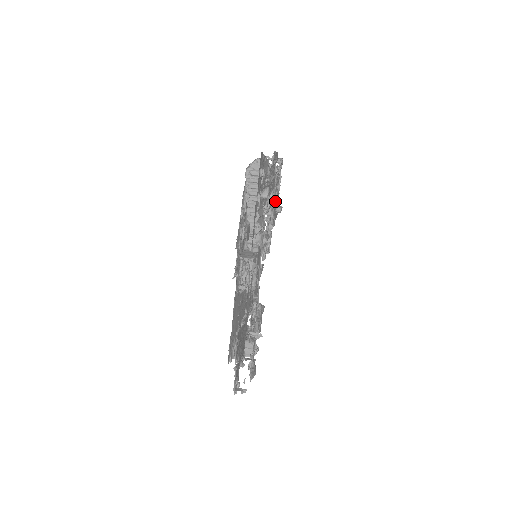
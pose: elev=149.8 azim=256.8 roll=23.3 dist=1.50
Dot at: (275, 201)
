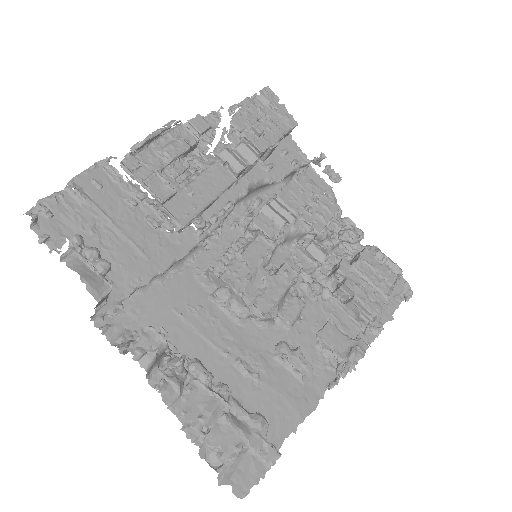
Dot at: (248, 113)
